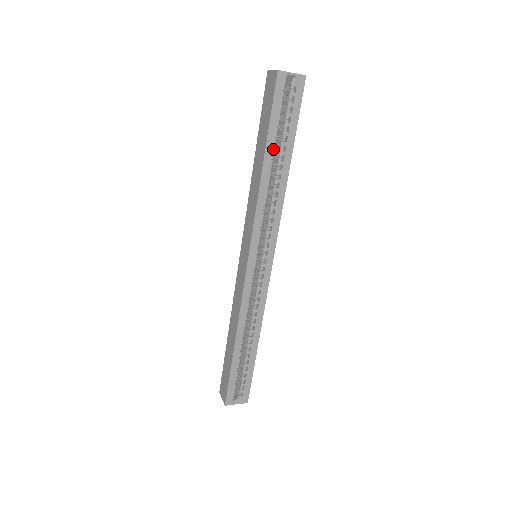
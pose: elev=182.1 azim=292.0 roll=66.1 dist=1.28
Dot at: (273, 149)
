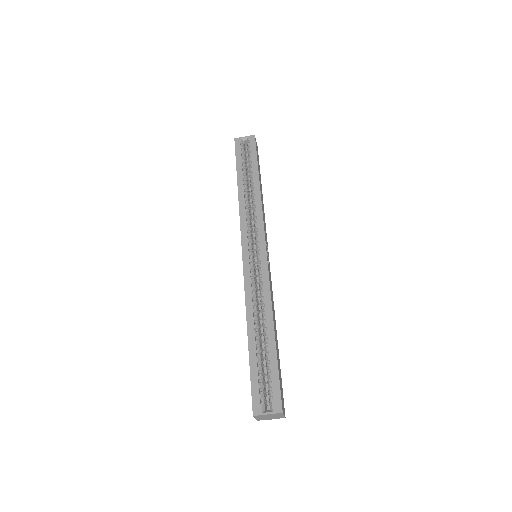
Dot at: (244, 177)
